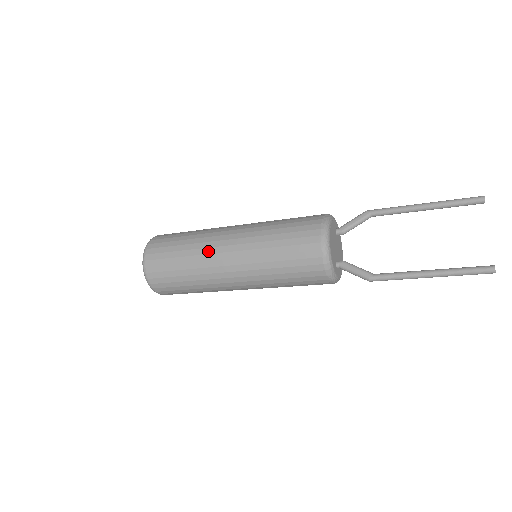
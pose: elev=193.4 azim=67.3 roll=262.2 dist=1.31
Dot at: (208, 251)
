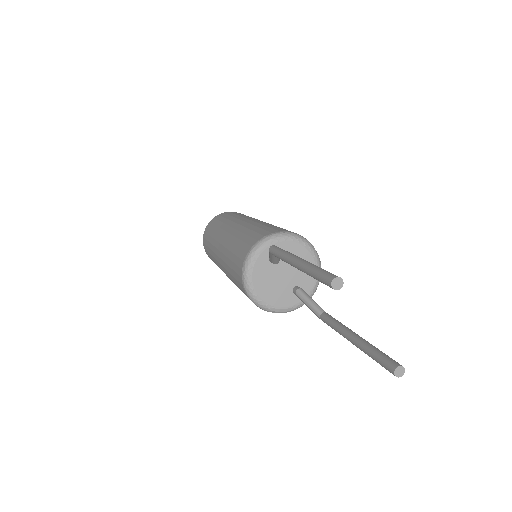
Dot at: occluded
